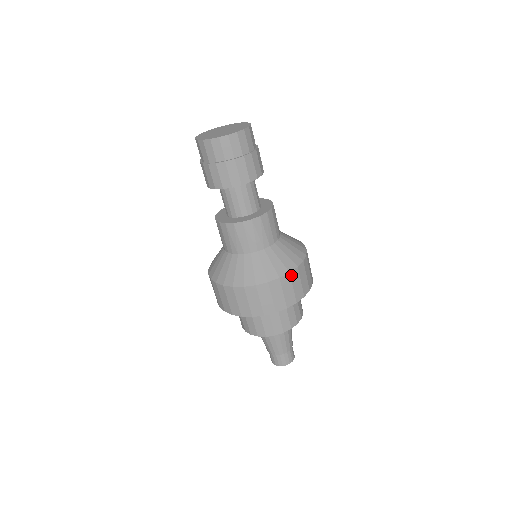
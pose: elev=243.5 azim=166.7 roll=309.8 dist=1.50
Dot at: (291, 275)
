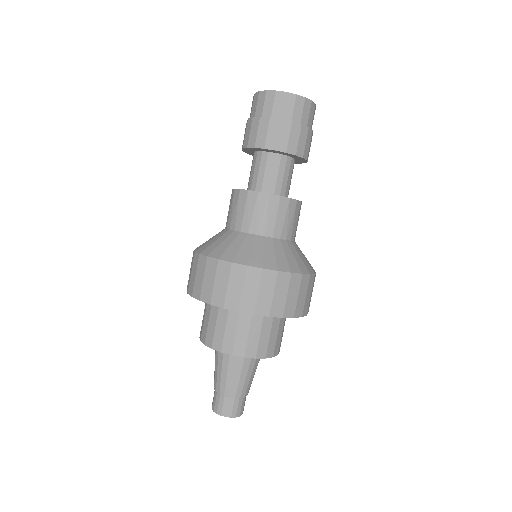
Dot at: (310, 278)
